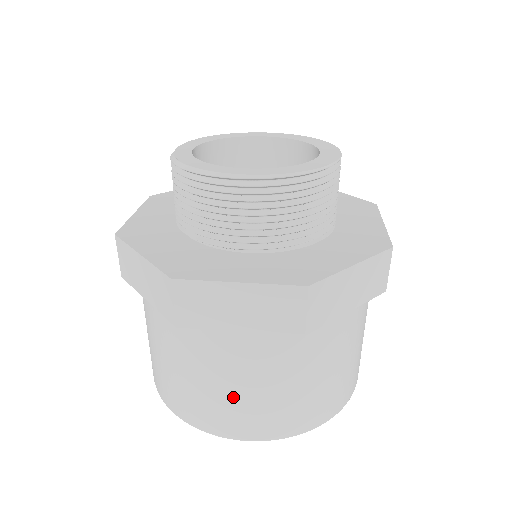
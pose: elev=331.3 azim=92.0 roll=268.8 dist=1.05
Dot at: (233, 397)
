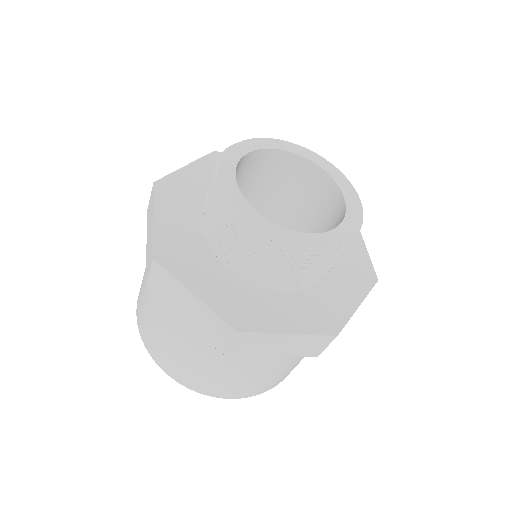
Dot at: (168, 346)
